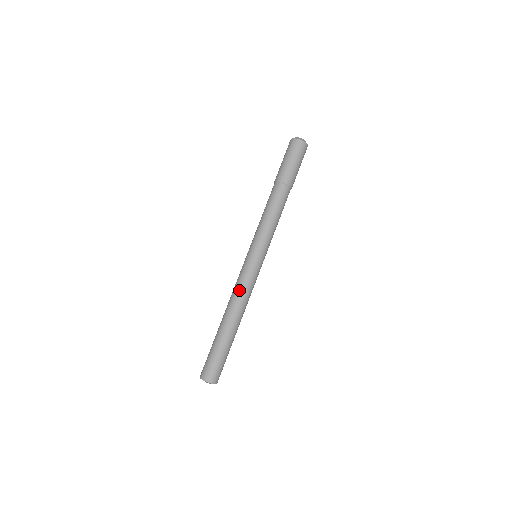
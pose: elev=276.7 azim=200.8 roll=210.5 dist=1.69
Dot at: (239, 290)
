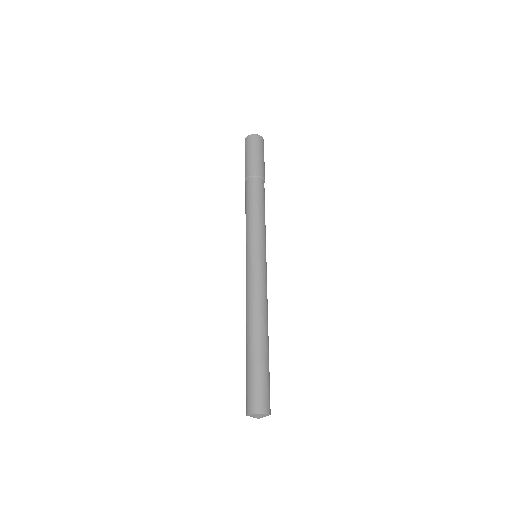
Dot at: (264, 294)
